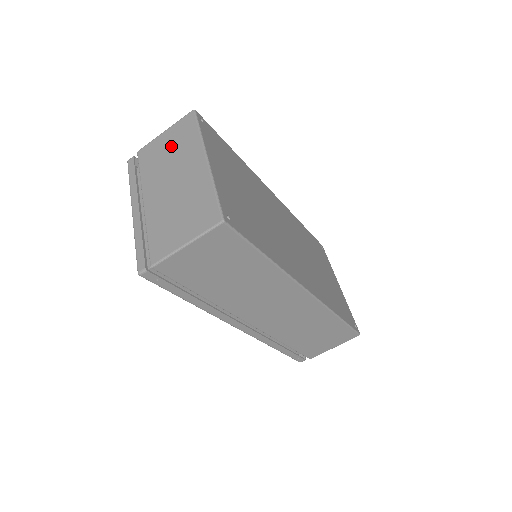
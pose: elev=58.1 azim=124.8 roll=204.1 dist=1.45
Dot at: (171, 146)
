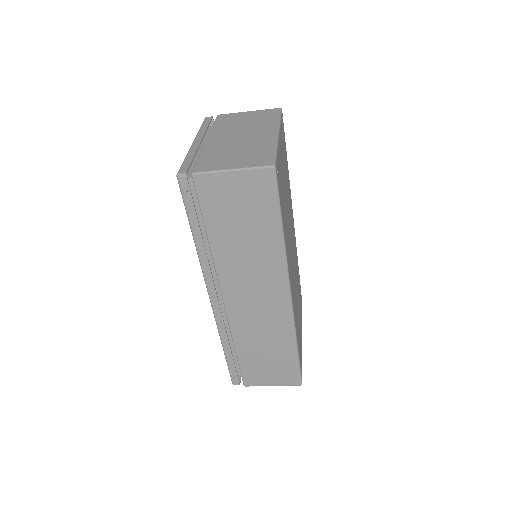
Dot at: (250, 119)
